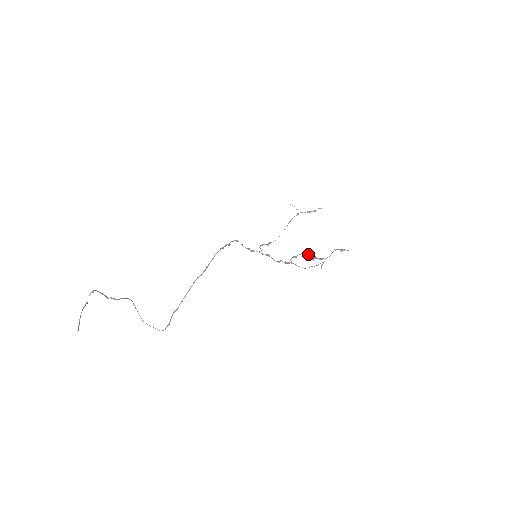
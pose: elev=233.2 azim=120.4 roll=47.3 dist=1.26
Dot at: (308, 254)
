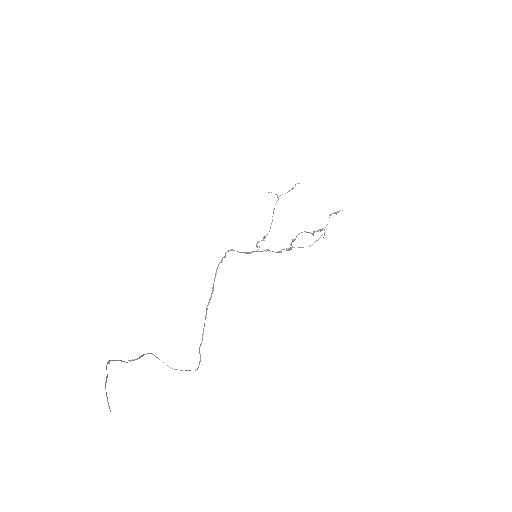
Dot at: occluded
